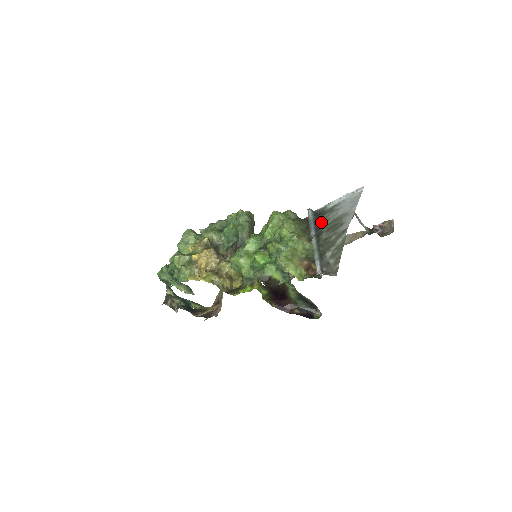
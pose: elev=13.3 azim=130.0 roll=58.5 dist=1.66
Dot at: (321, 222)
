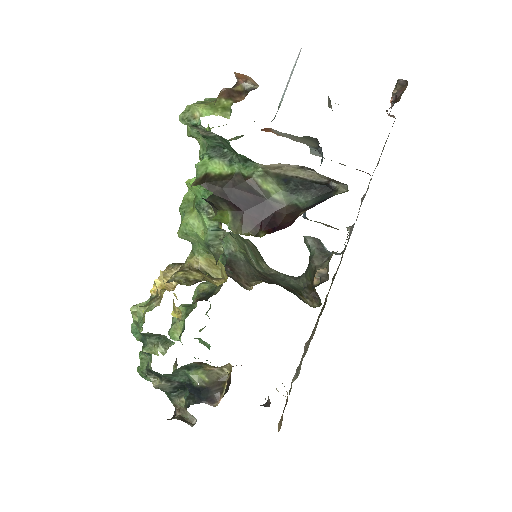
Dot at: occluded
